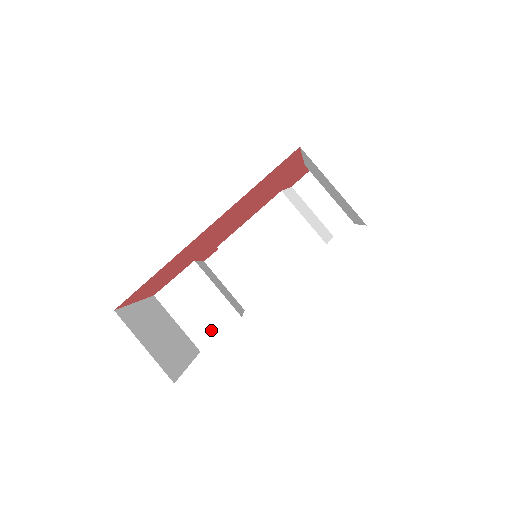
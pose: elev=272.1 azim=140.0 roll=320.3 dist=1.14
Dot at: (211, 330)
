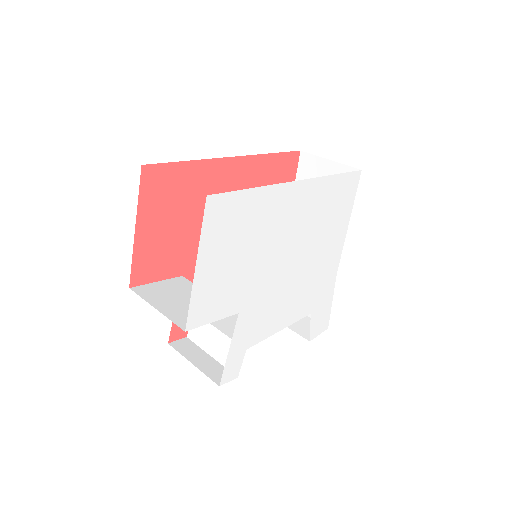
Dot at: occluded
